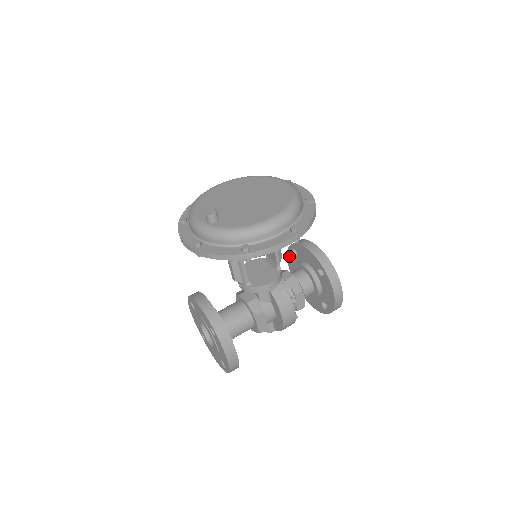
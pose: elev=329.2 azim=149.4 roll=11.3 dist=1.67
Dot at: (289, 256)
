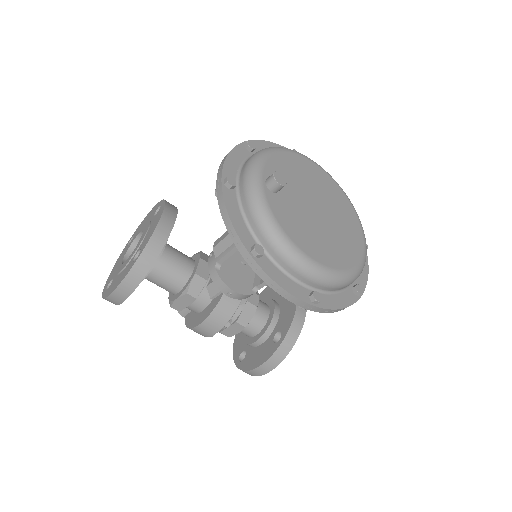
Dot at: occluded
